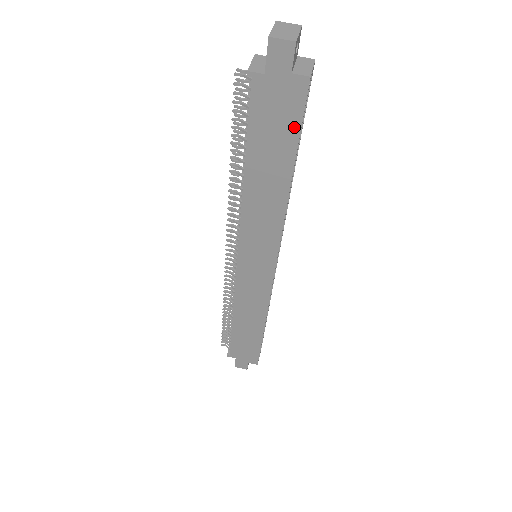
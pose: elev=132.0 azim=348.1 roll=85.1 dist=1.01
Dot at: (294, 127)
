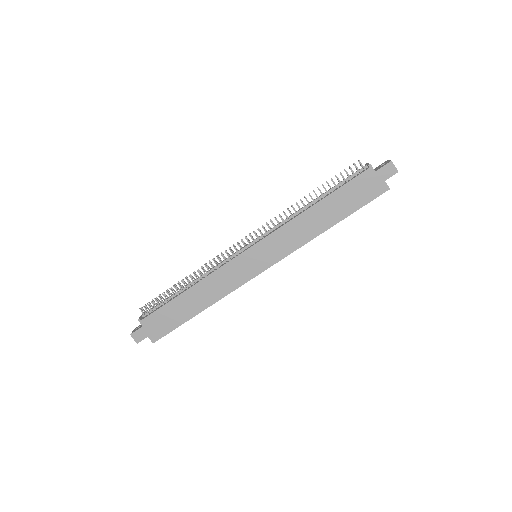
Dot at: (362, 202)
